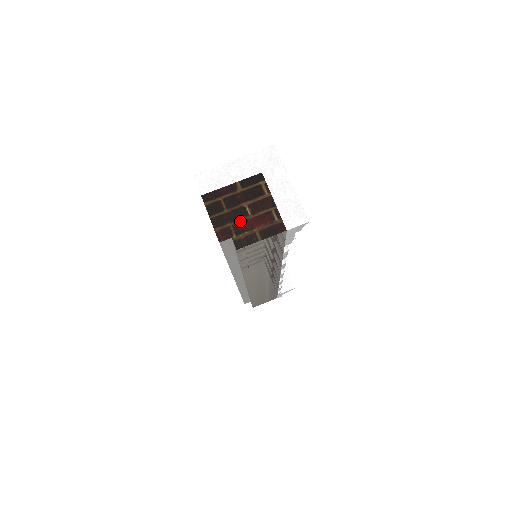
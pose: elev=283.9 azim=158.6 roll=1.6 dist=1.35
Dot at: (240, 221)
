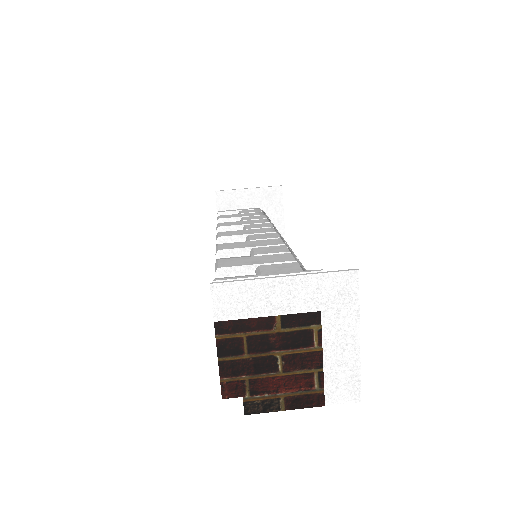
Dot at: (262, 376)
